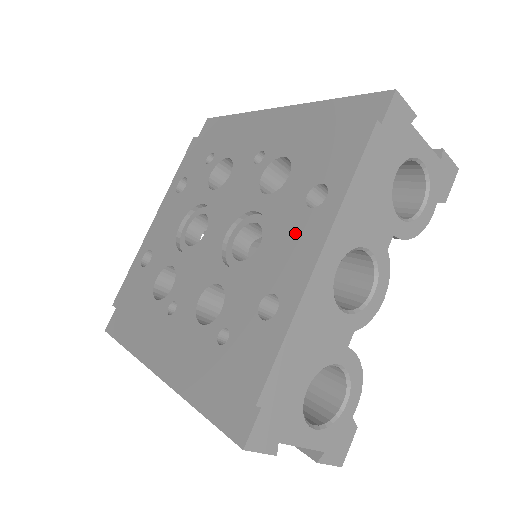
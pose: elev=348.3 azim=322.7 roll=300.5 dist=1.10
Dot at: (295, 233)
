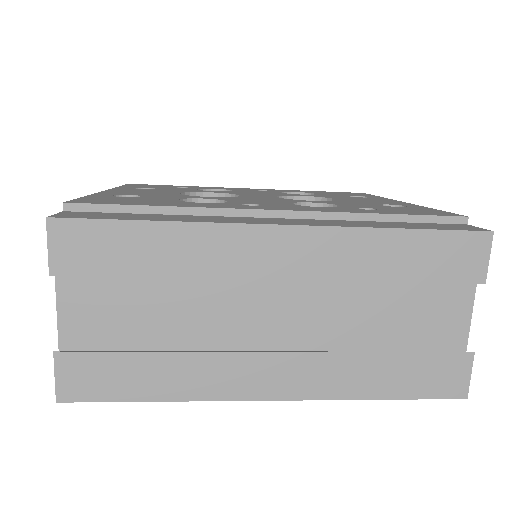
Dot at: (364, 199)
